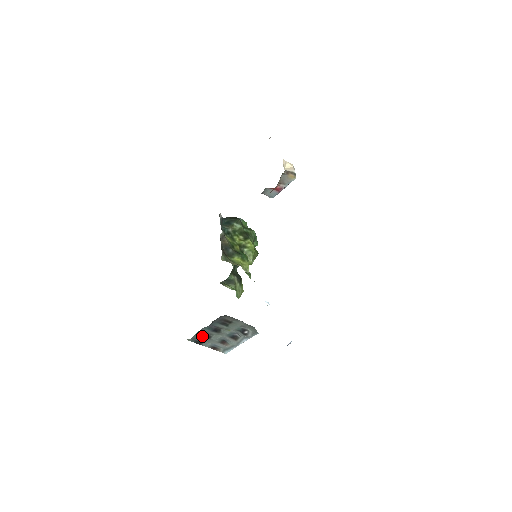
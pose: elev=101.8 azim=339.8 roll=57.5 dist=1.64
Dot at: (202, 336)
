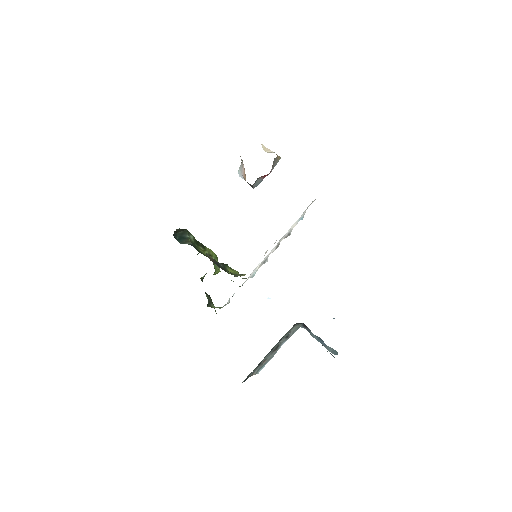
Dot at: occluded
